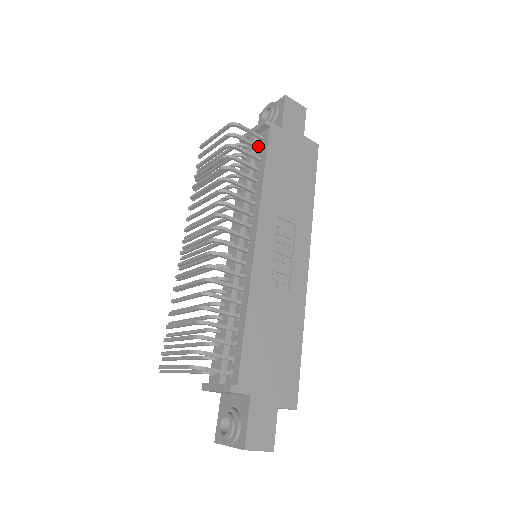
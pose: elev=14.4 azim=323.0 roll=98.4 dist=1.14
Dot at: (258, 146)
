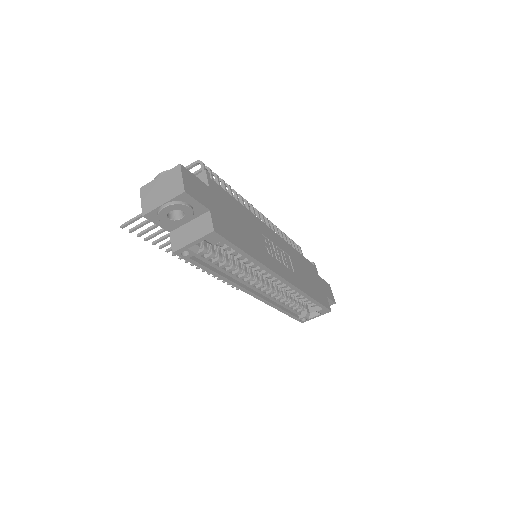
Dot at: occluded
